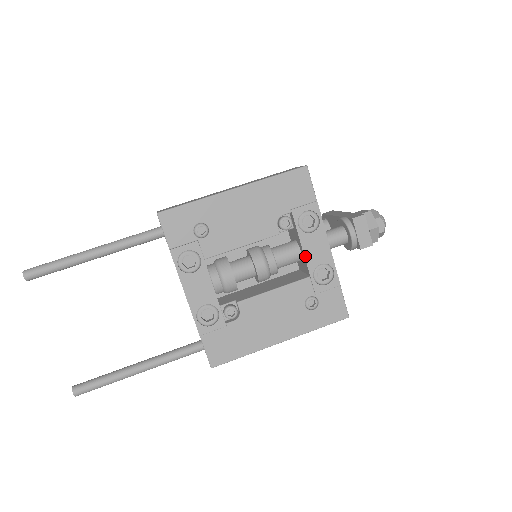
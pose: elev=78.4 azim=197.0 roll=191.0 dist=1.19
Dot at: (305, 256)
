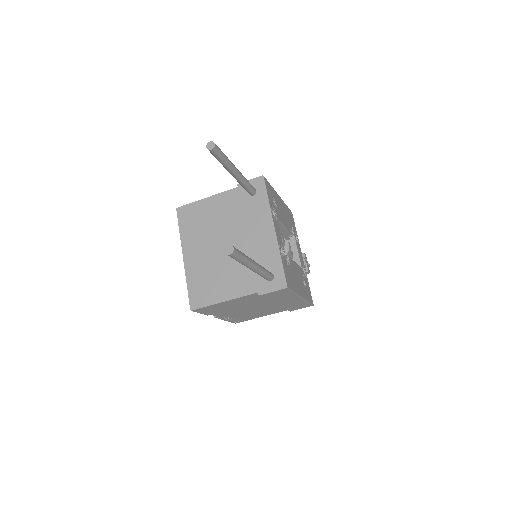
Dot at: (299, 255)
